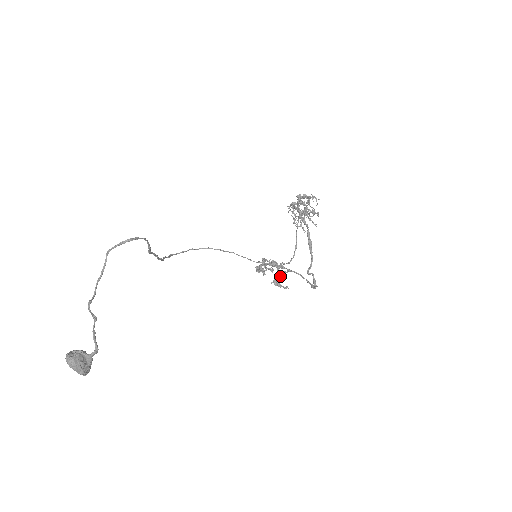
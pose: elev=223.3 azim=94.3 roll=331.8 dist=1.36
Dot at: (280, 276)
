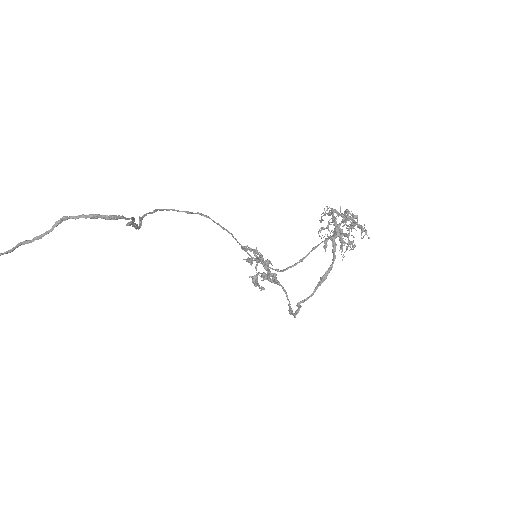
Dot at: occluded
